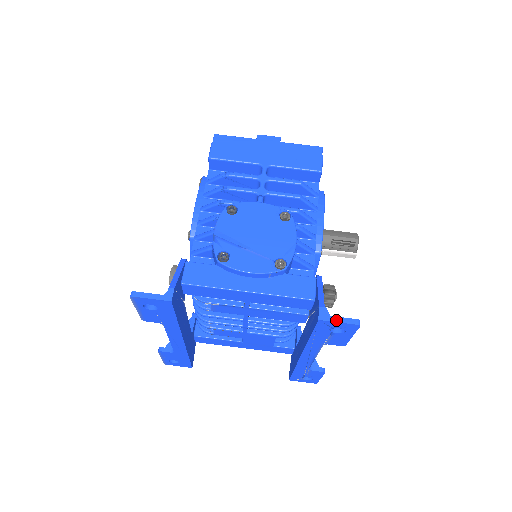
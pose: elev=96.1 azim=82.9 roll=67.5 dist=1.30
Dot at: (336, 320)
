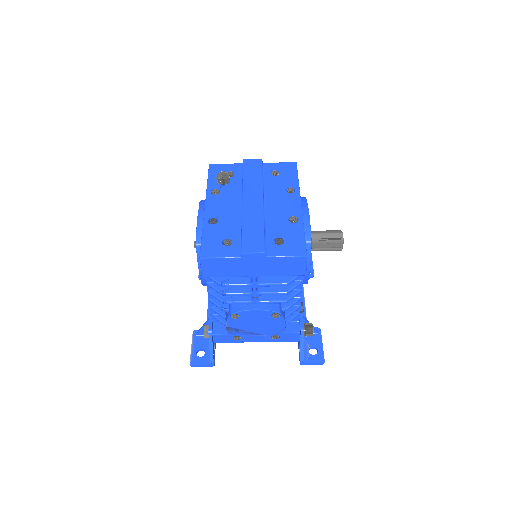
Dot at: (310, 364)
